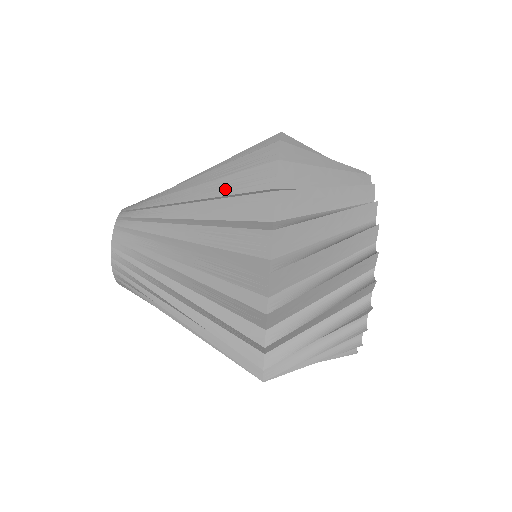
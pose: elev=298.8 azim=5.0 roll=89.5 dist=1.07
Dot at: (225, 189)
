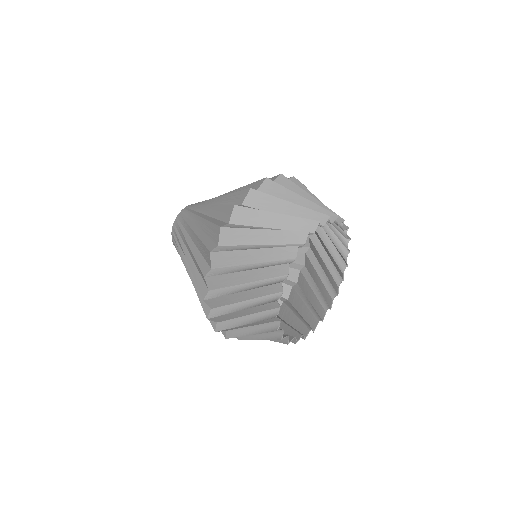
Dot at: occluded
